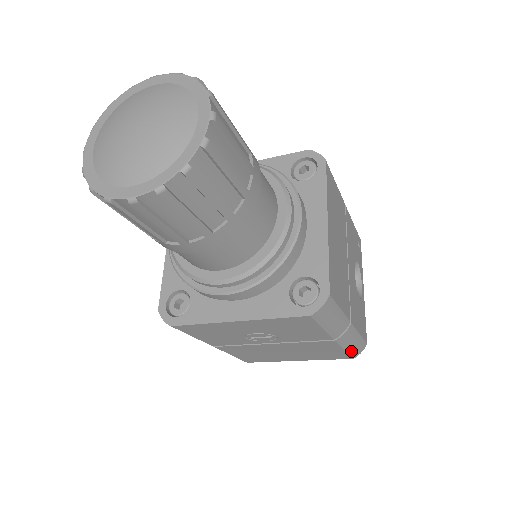
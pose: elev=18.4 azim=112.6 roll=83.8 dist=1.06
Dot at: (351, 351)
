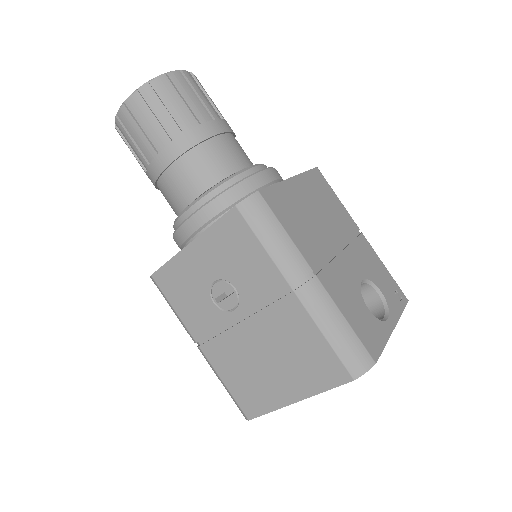
Dot at: (339, 348)
